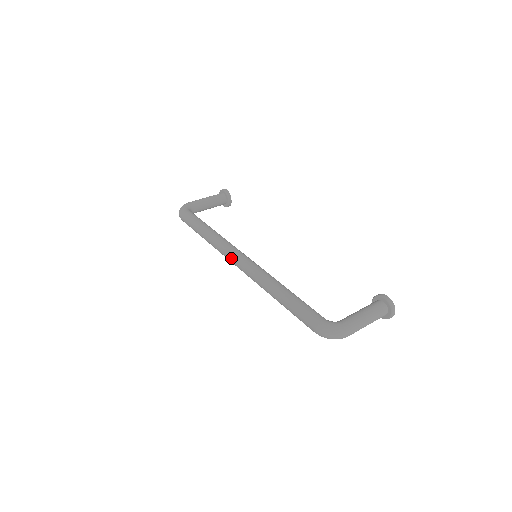
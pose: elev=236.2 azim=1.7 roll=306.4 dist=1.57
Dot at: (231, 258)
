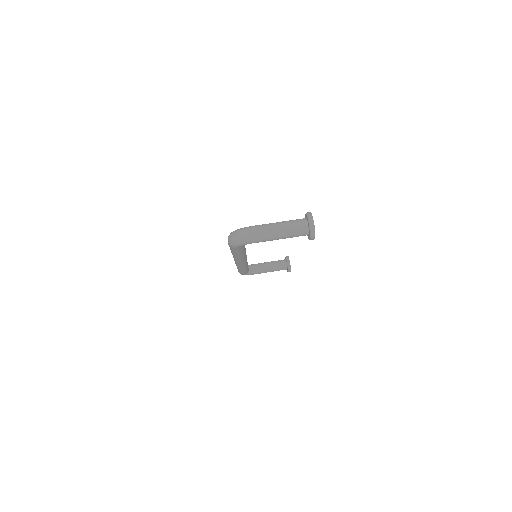
Dot at: occluded
